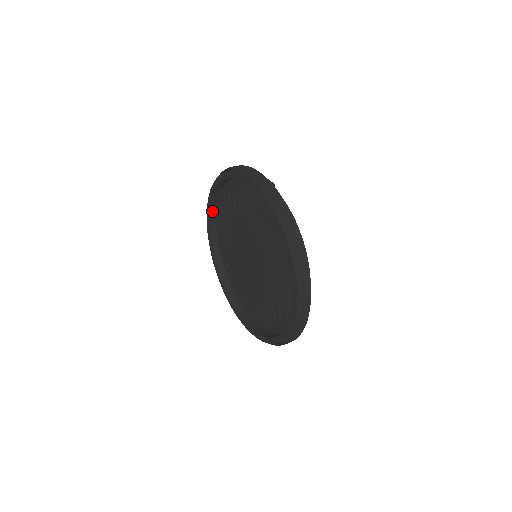
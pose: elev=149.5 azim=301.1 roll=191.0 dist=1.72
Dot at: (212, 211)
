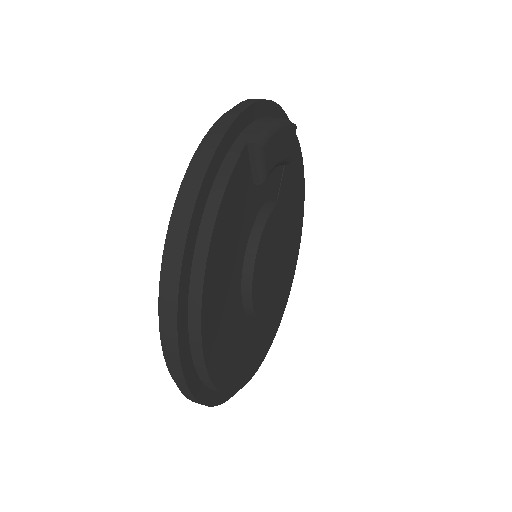
Dot at: occluded
